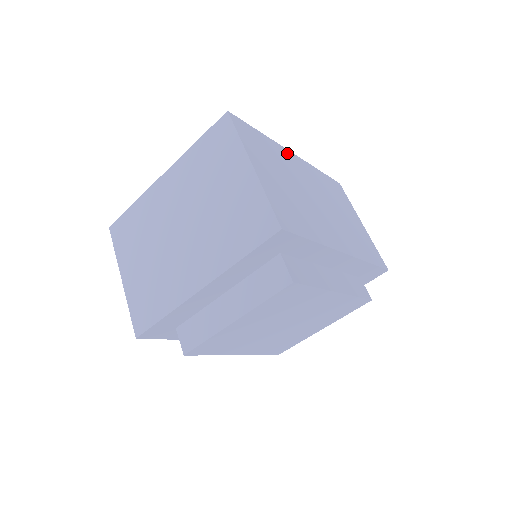
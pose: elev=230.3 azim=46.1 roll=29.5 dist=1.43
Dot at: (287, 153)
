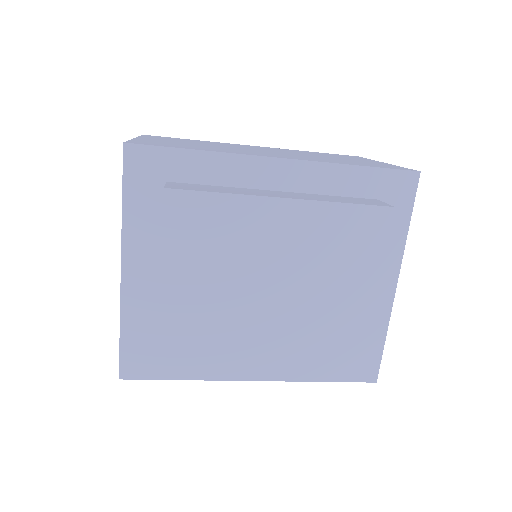
Dot at: occluded
